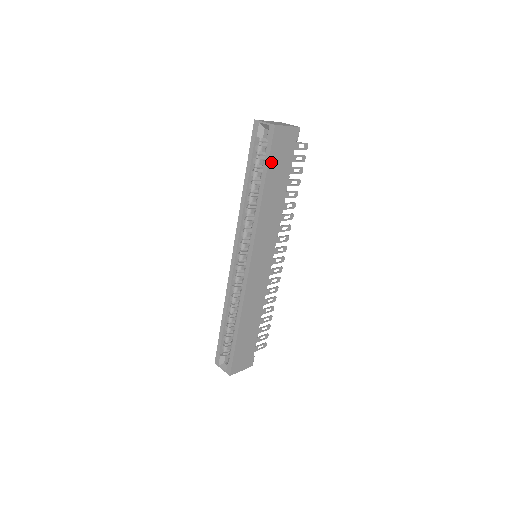
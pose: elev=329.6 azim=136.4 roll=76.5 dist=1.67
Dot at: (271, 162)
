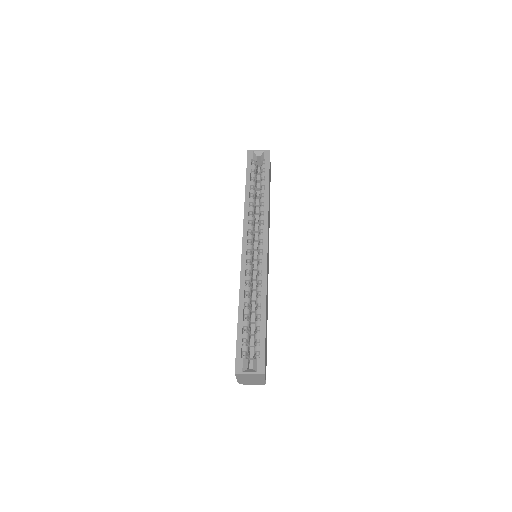
Dot at: (269, 173)
